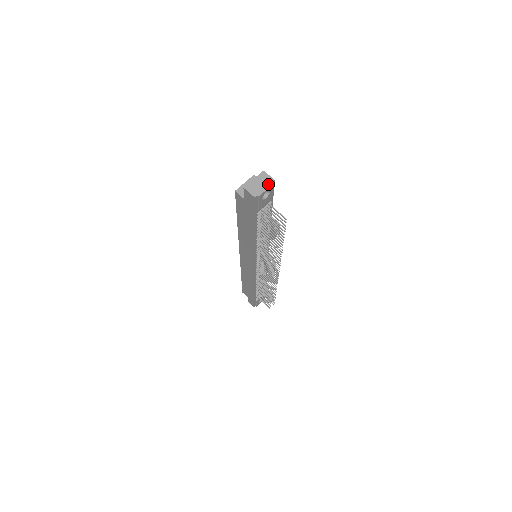
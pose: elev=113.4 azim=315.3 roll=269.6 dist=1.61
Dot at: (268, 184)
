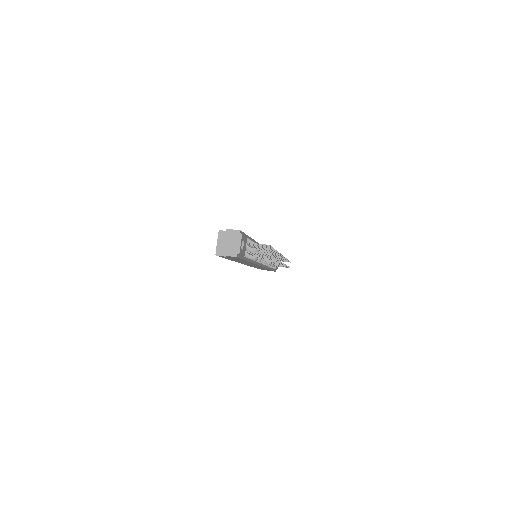
Dot at: (238, 238)
